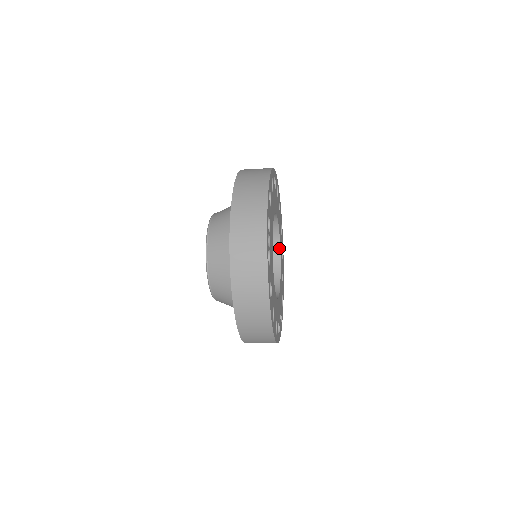
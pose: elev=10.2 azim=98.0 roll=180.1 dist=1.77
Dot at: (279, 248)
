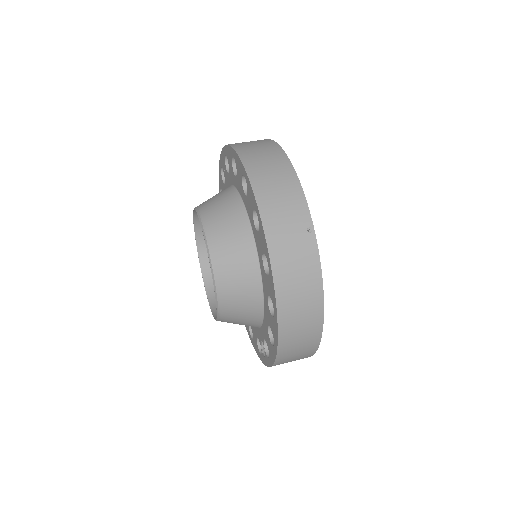
Dot at: occluded
